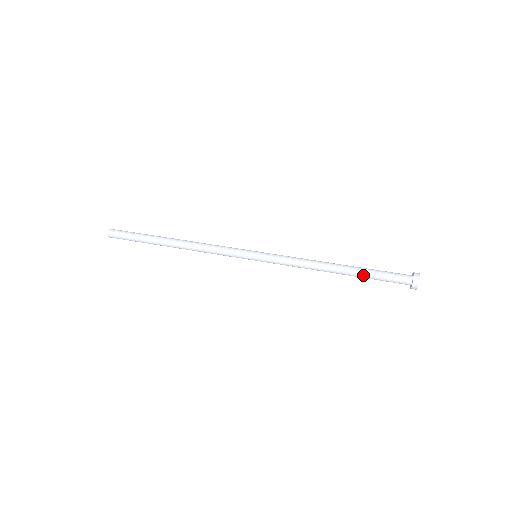
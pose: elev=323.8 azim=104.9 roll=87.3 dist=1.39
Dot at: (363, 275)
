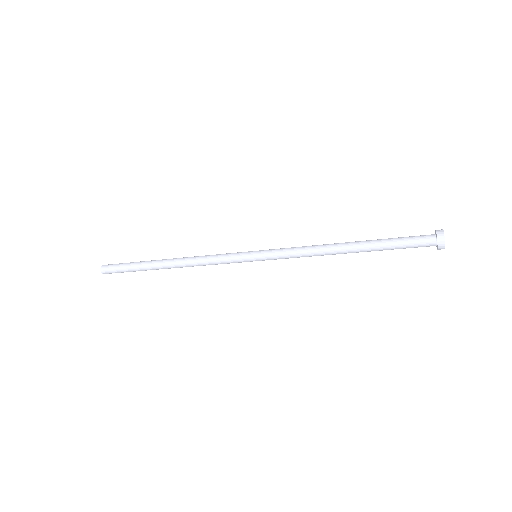
Dot at: (378, 247)
